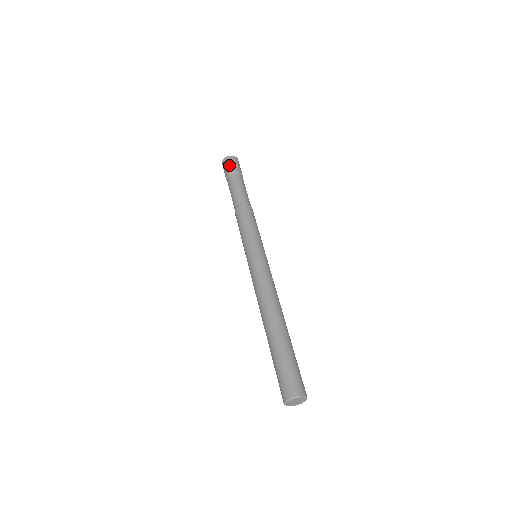
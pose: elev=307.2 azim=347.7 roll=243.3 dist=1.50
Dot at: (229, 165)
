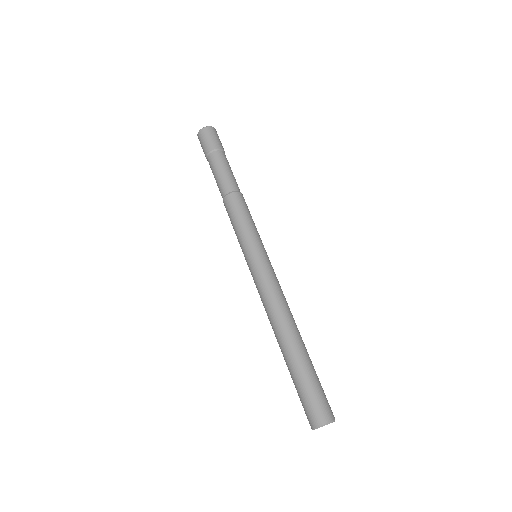
Dot at: (207, 140)
